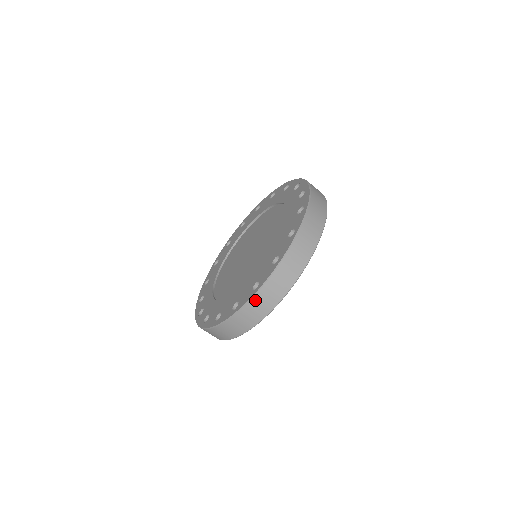
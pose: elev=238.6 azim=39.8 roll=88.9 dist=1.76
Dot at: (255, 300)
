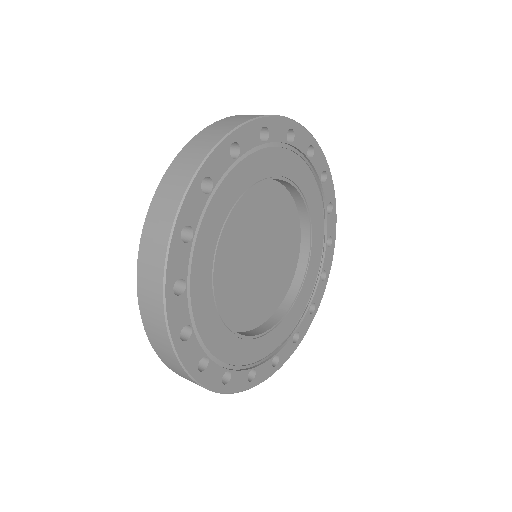
Dot at: (141, 296)
